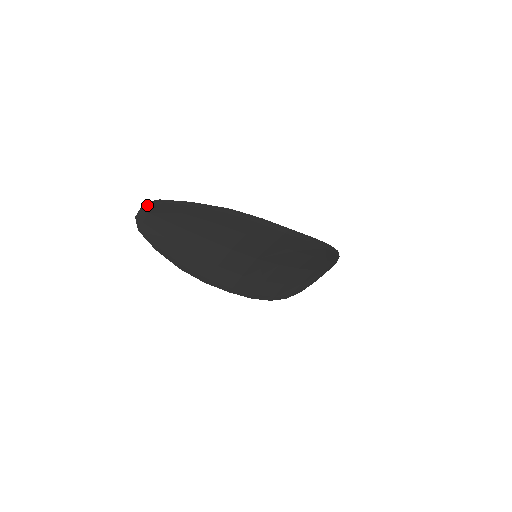
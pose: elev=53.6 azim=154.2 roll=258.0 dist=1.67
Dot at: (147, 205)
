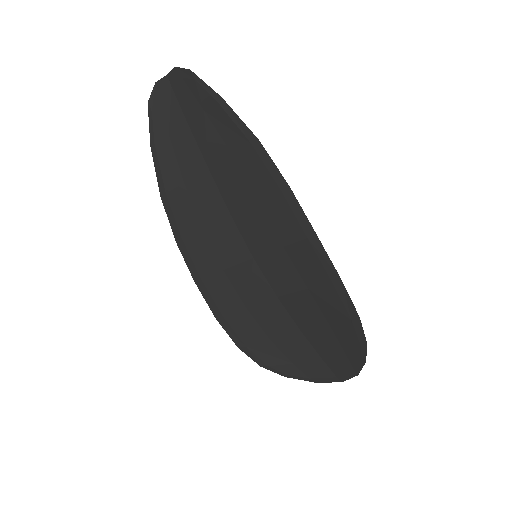
Dot at: (175, 73)
